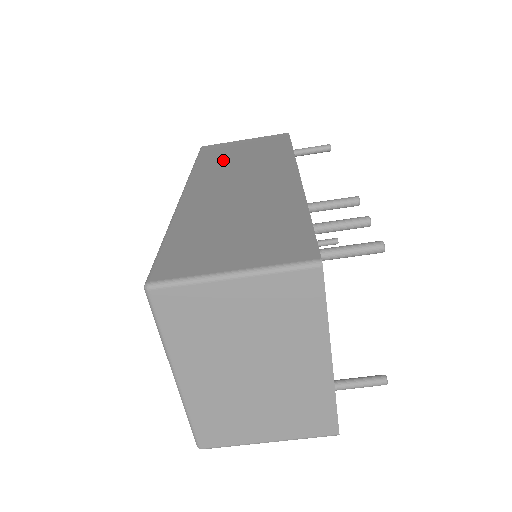
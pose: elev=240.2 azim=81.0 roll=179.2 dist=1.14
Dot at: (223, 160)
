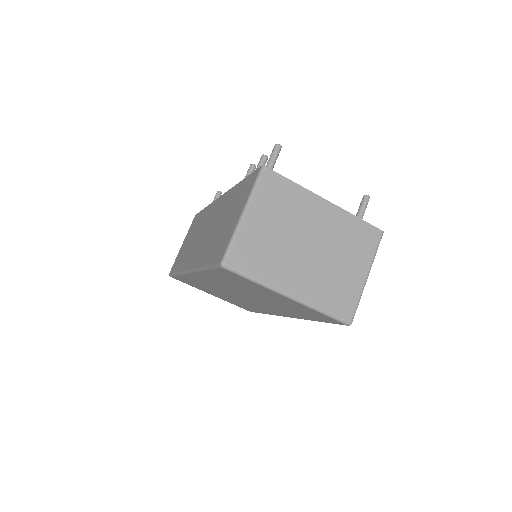
Dot at: (185, 253)
